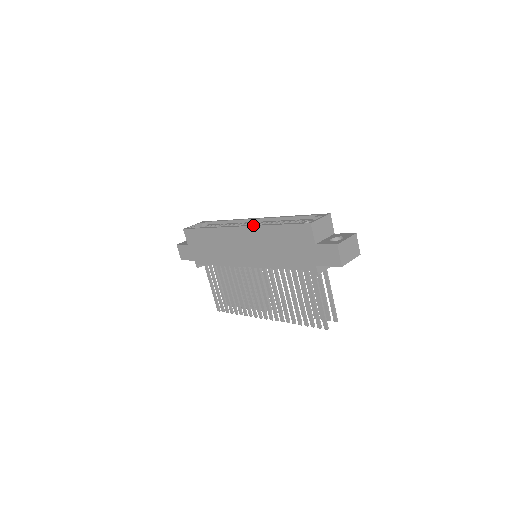
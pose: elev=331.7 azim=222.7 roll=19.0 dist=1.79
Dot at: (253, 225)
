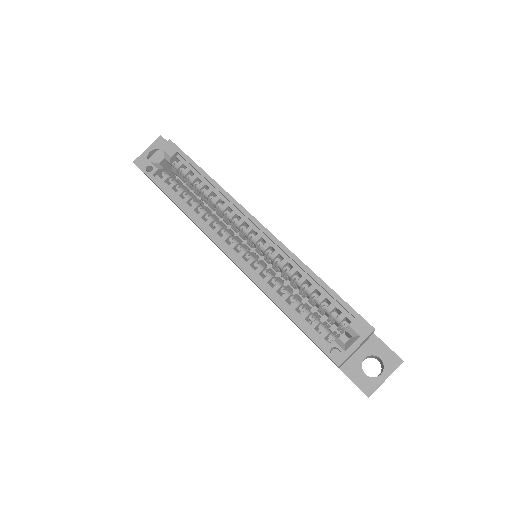
Dot at: (252, 279)
